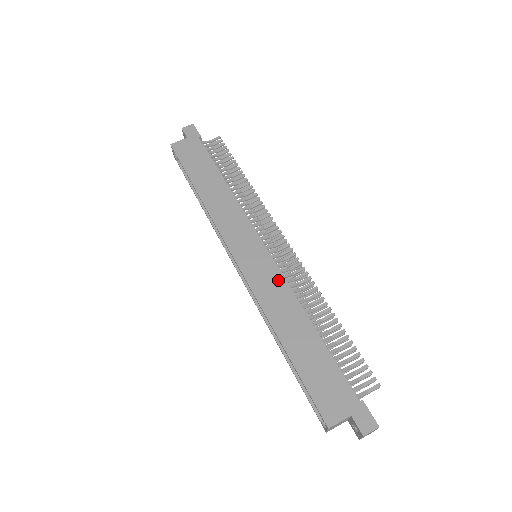
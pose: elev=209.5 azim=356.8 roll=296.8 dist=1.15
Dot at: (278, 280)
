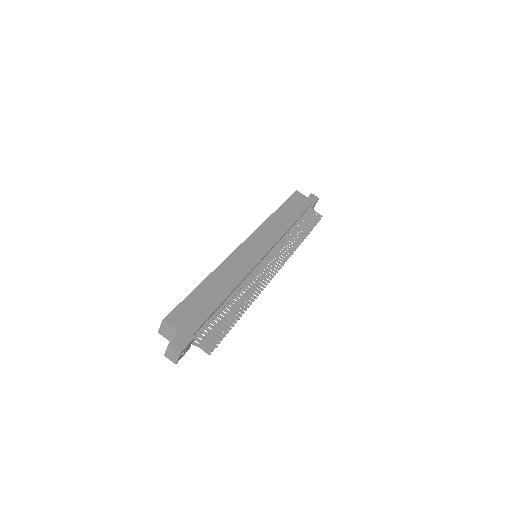
Dot at: (247, 267)
